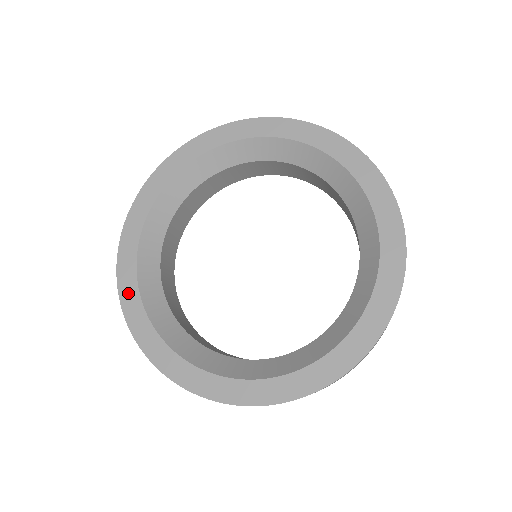
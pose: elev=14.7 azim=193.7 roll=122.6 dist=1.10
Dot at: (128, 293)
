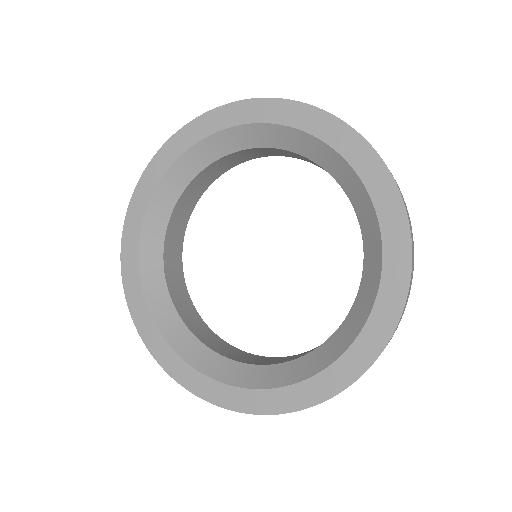
Dot at: (129, 245)
